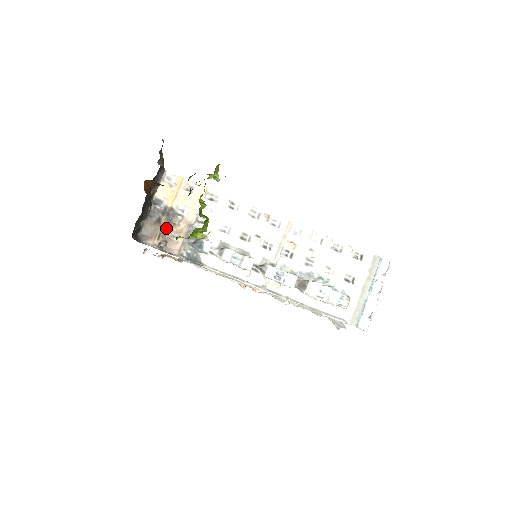
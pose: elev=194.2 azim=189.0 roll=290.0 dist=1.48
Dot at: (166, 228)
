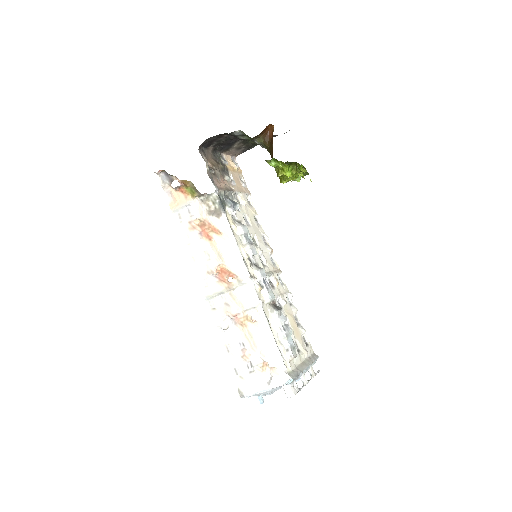
Dot at: (219, 170)
